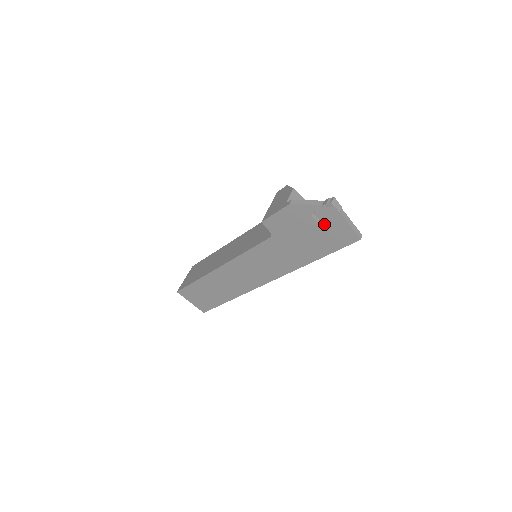
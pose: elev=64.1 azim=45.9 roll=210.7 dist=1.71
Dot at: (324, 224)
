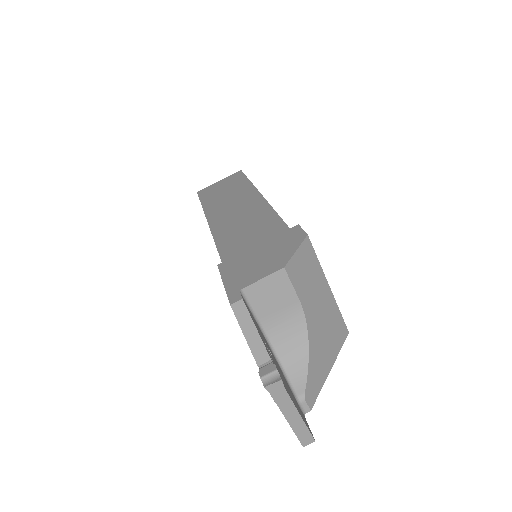
Dot at: occluded
